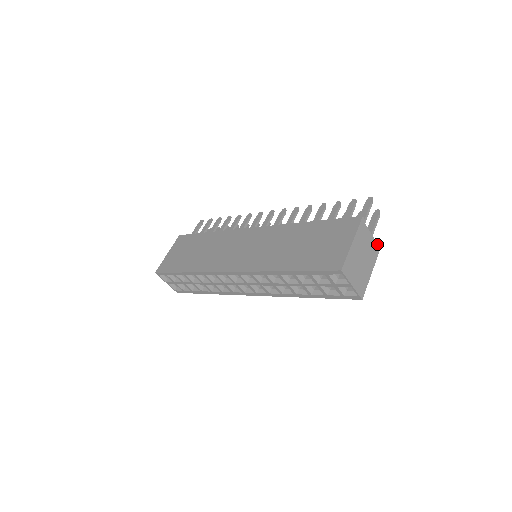
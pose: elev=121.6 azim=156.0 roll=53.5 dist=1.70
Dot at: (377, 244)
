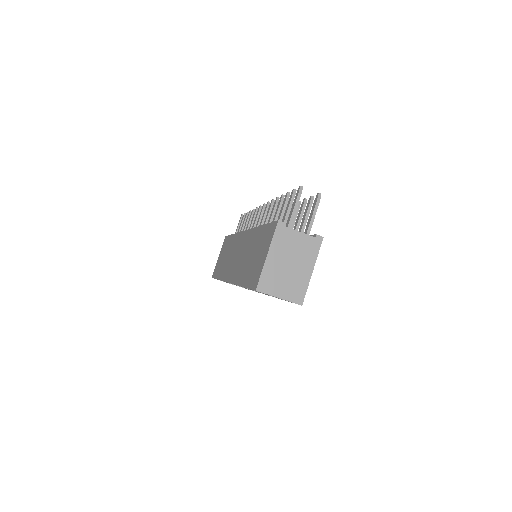
Dot at: (315, 238)
